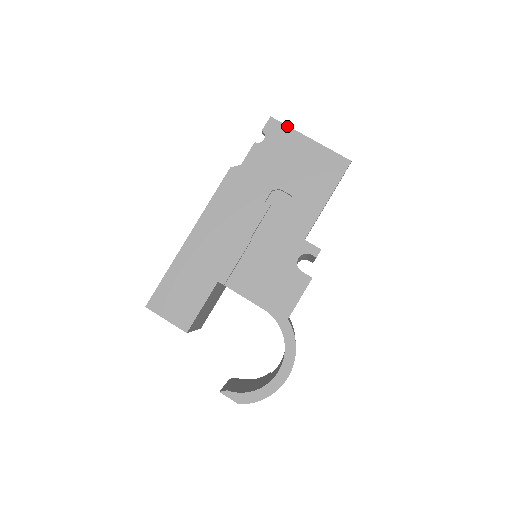
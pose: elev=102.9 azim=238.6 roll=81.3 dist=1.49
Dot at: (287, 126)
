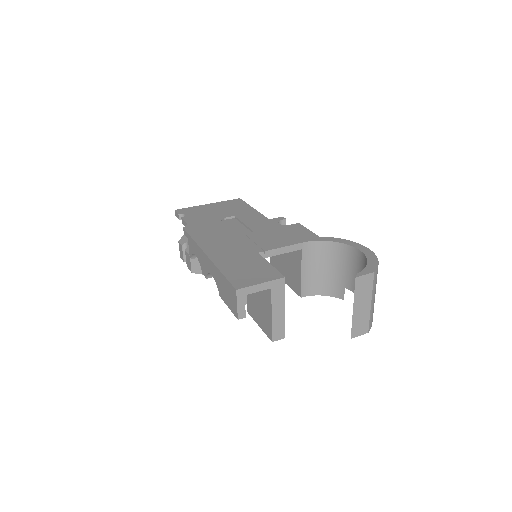
Dot at: (189, 207)
